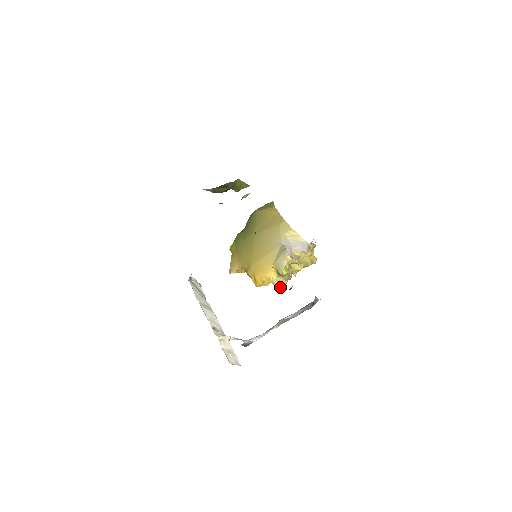
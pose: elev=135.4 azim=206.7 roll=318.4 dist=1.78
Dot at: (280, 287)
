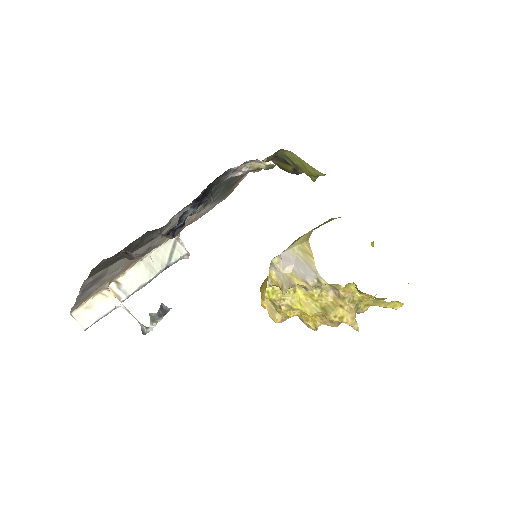
Dot at: (273, 320)
